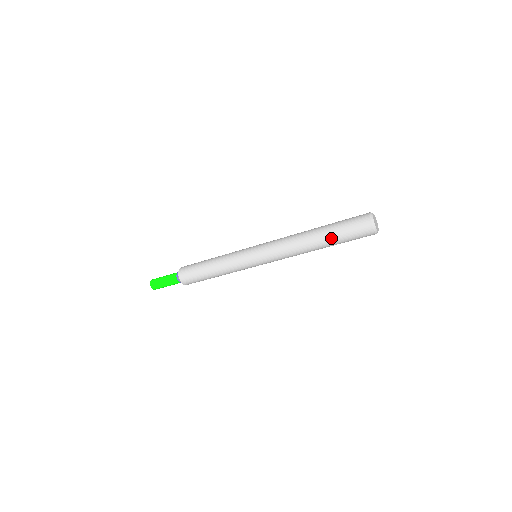
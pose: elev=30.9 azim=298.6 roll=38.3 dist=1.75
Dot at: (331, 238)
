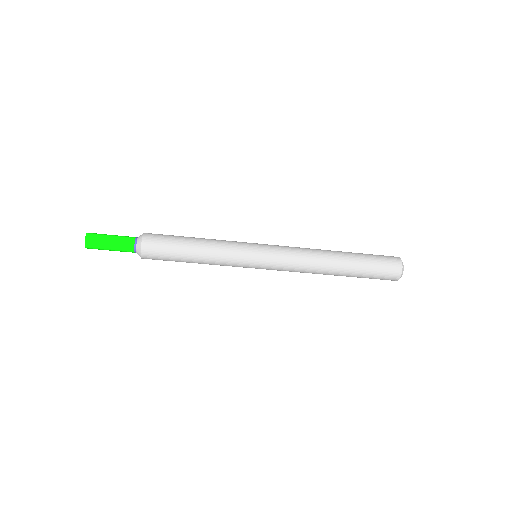
Dot at: (357, 260)
